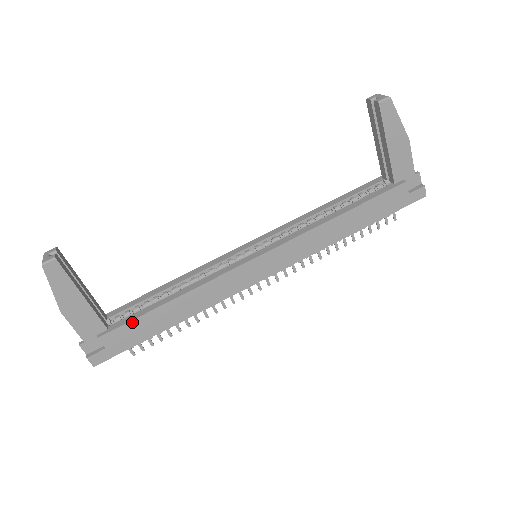
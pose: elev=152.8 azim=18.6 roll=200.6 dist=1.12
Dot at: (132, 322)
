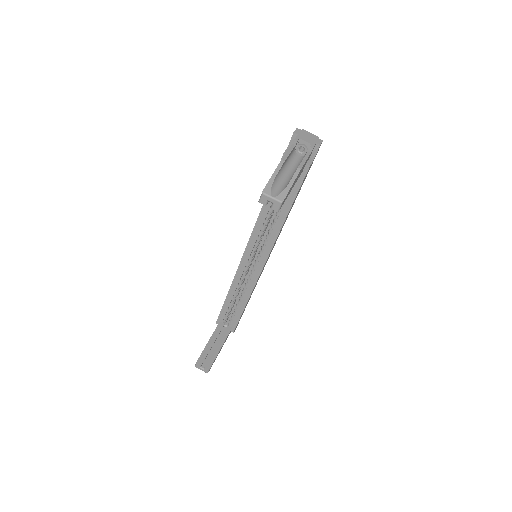
Dot at: occluded
